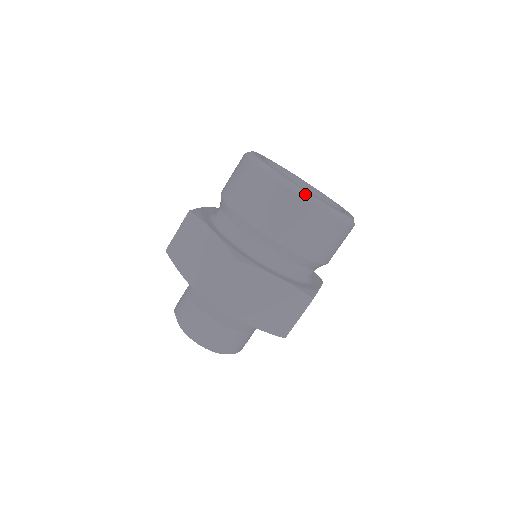
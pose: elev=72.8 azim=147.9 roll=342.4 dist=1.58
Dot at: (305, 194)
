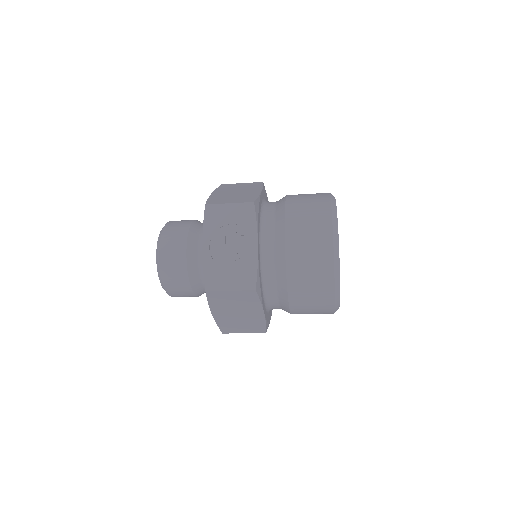
Dot at: occluded
